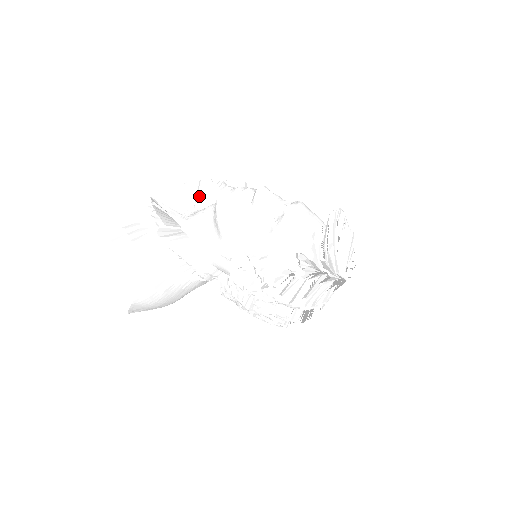
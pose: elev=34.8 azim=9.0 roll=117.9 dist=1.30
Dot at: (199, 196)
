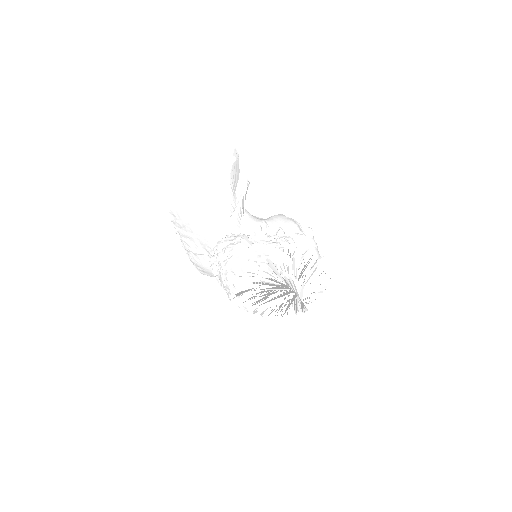
Dot at: occluded
